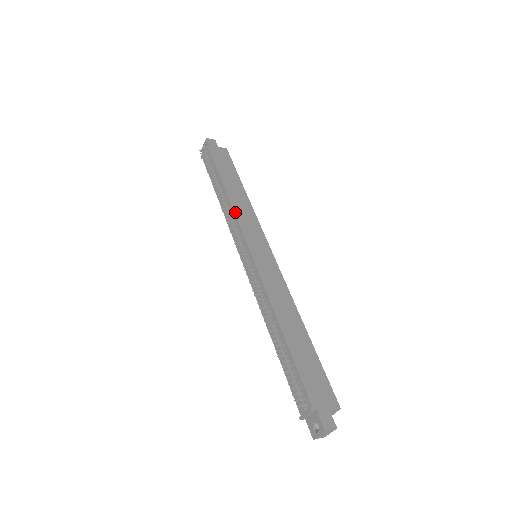
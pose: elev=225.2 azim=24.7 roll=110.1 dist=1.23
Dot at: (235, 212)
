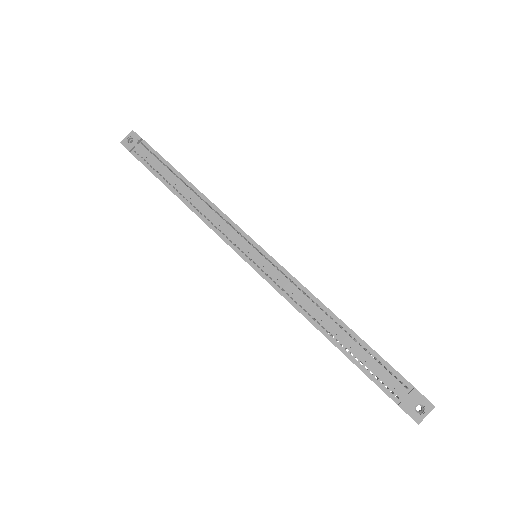
Dot at: (218, 208)
